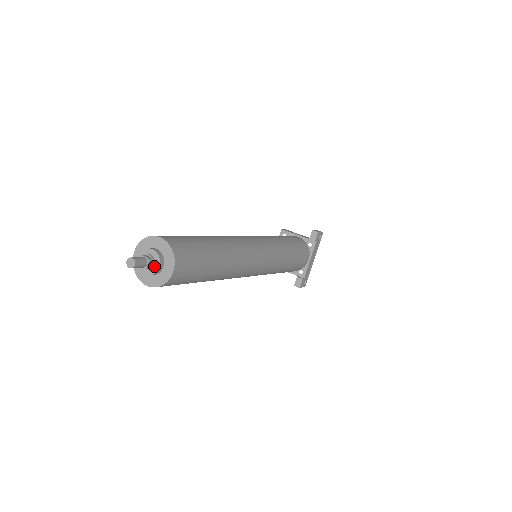
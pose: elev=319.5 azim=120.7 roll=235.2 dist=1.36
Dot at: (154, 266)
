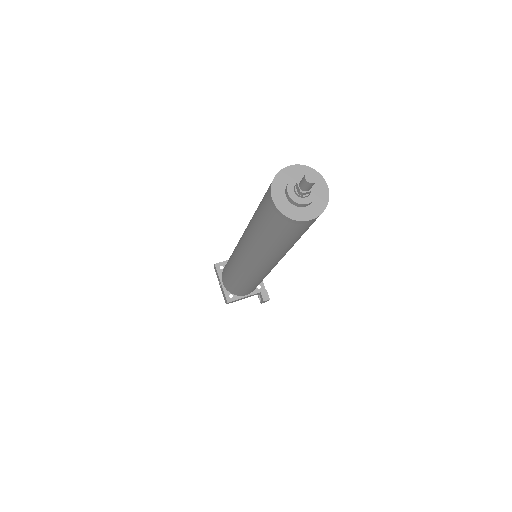
Dot at: (311, 189)
